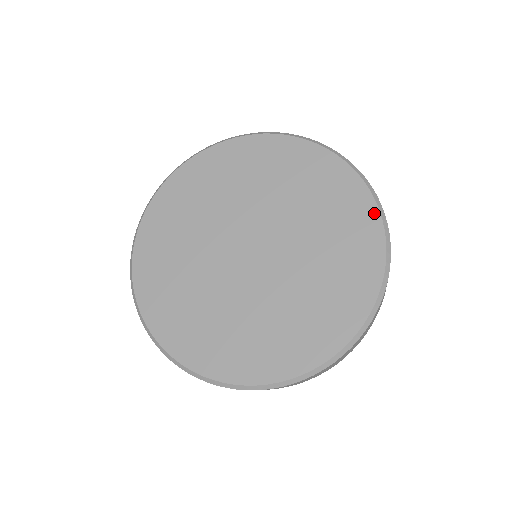
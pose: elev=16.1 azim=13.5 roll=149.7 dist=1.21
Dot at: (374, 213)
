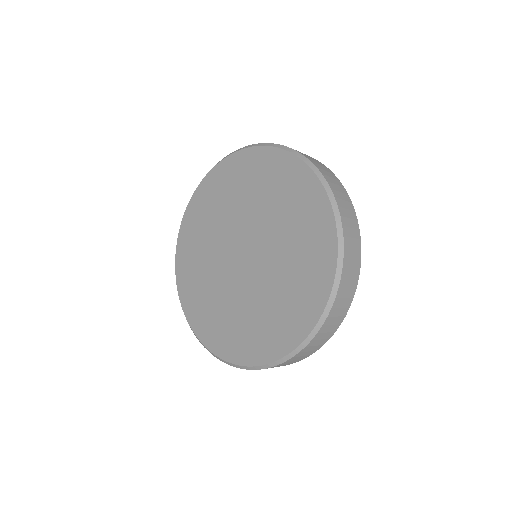
Dot at: (331, 226)
